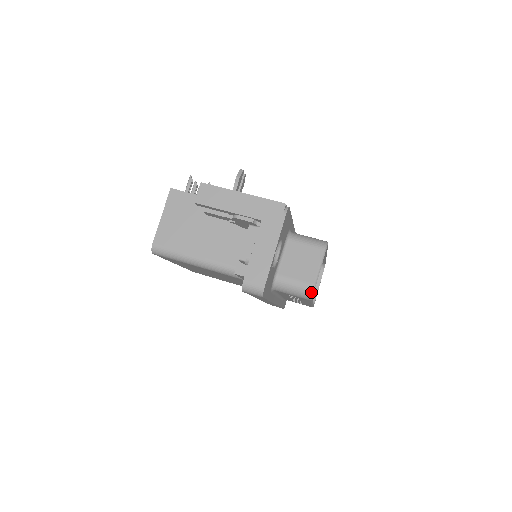
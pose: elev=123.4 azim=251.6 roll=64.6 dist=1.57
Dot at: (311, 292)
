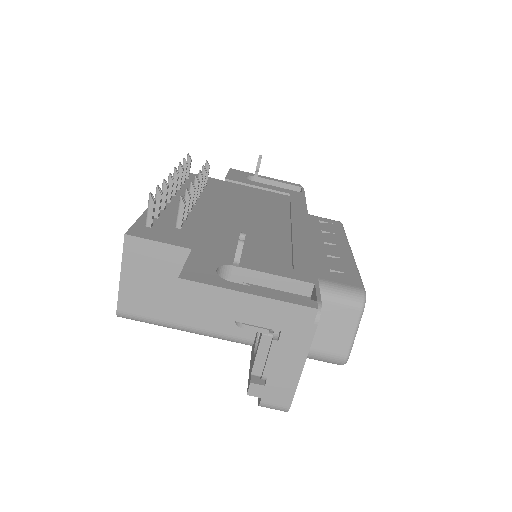
Dot at: (343, 364)
